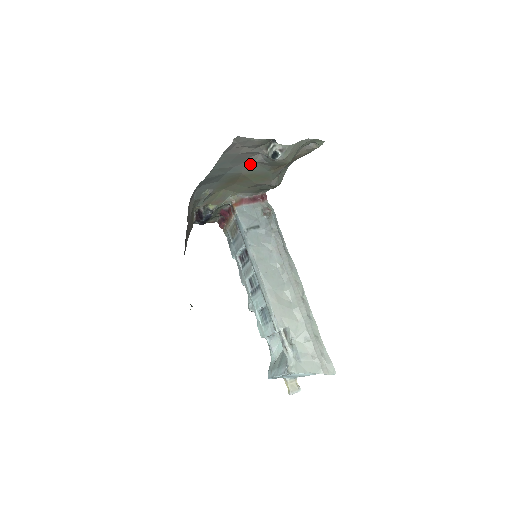
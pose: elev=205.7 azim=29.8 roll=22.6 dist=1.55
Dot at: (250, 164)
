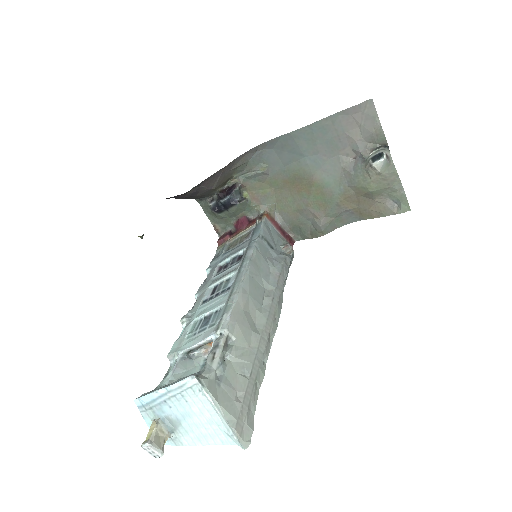
Dot at: (334, 167)
